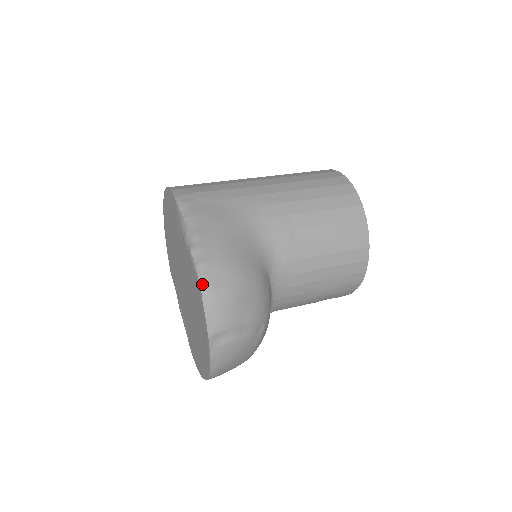
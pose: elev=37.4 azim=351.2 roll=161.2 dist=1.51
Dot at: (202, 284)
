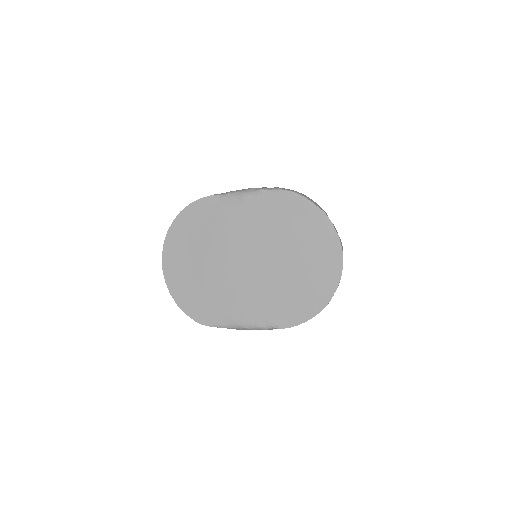
Dot at: (293, 191)
